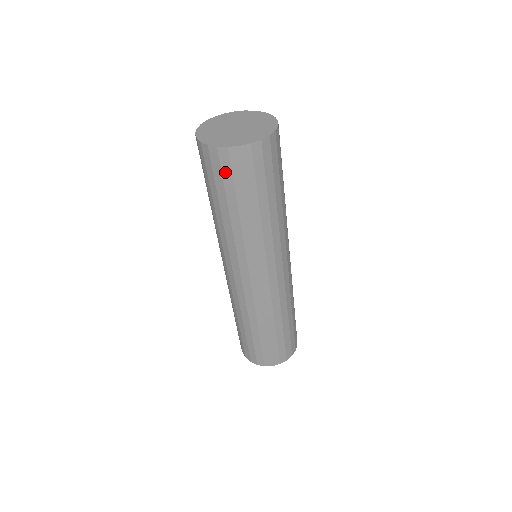
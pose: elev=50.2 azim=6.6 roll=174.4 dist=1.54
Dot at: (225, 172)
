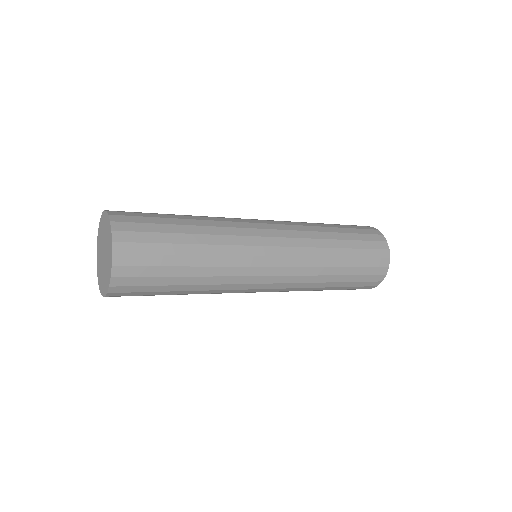
Dot at: occluded
